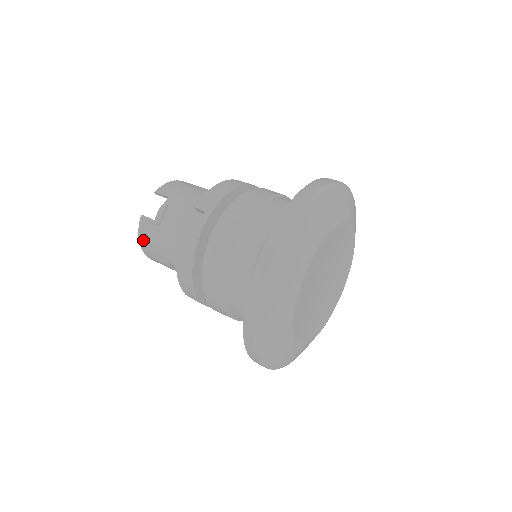
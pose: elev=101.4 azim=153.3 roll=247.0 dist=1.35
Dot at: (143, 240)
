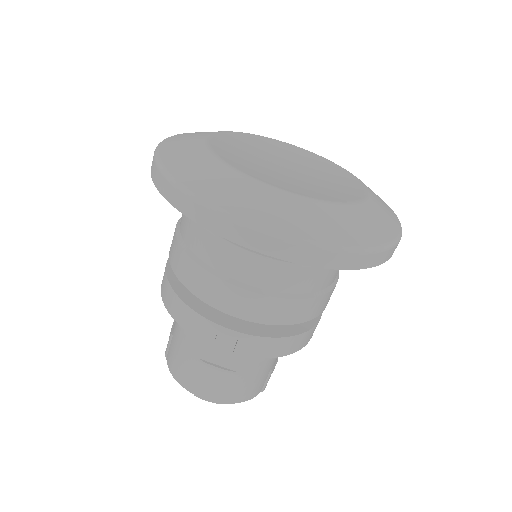
Dot at: (175, 371)
